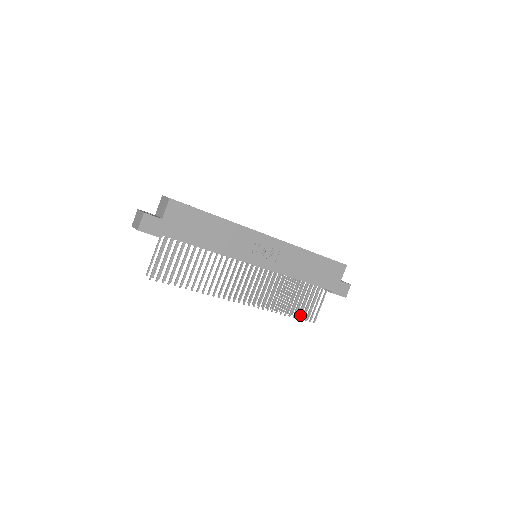
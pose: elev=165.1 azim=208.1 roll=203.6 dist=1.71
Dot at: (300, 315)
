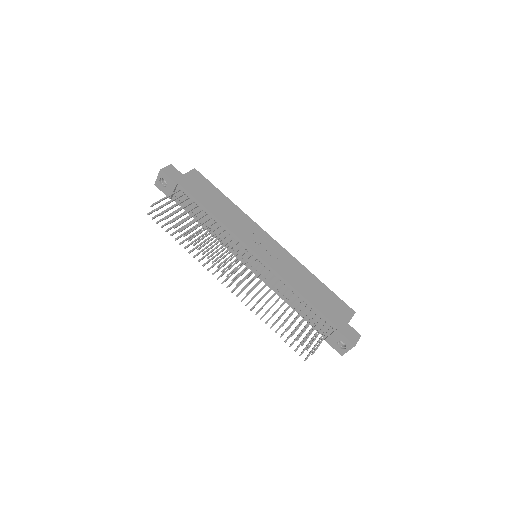
Dot at: (296, 348)
